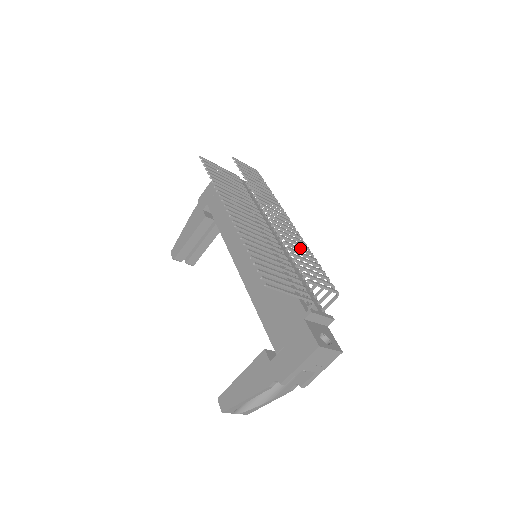
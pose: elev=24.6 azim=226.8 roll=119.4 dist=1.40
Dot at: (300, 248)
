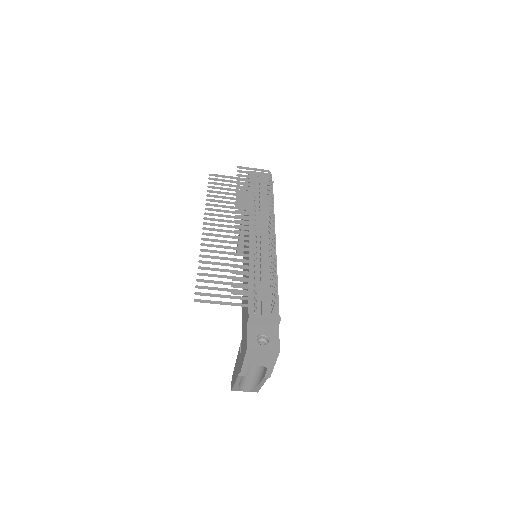
Dot at: (254, 256)
